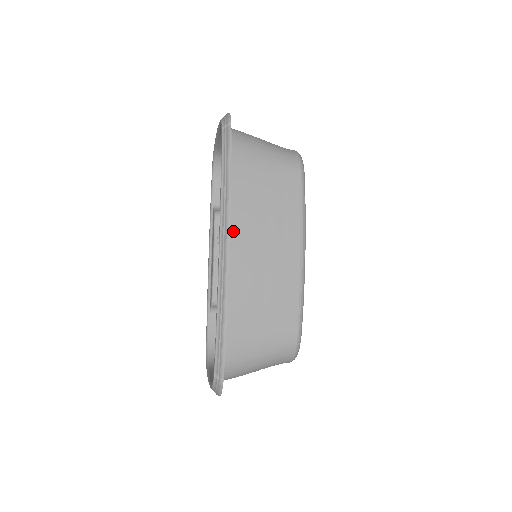
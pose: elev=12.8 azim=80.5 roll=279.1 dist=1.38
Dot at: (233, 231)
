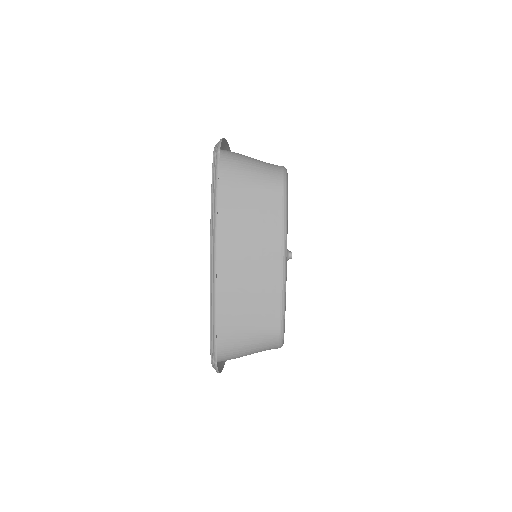
Dot at: (222, 244)
